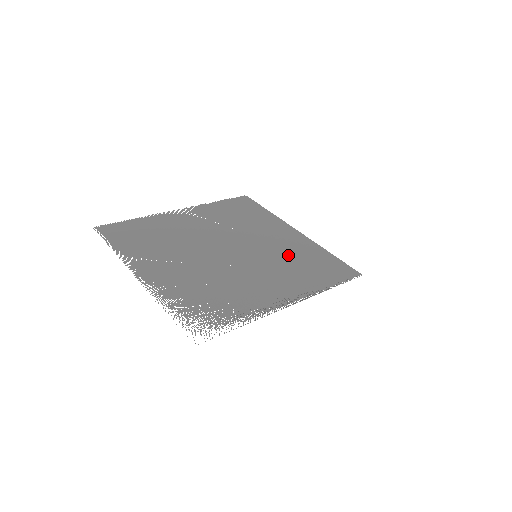
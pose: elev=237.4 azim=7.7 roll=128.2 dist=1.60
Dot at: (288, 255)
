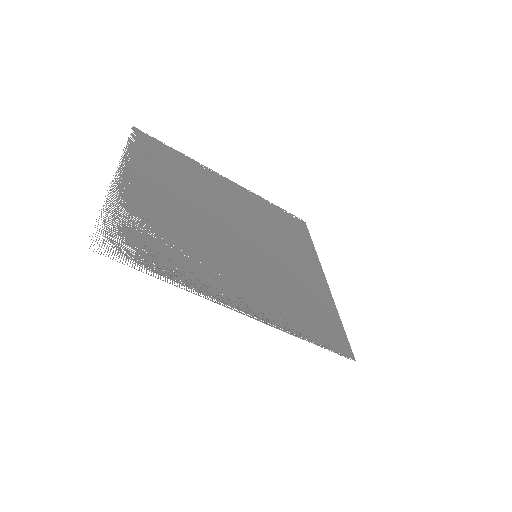
Dot at: (291, 282)
